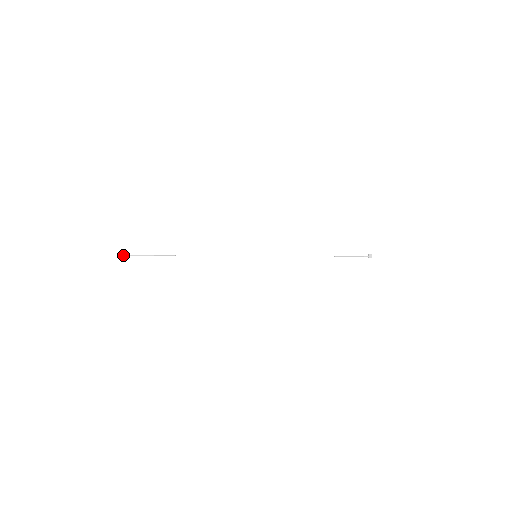
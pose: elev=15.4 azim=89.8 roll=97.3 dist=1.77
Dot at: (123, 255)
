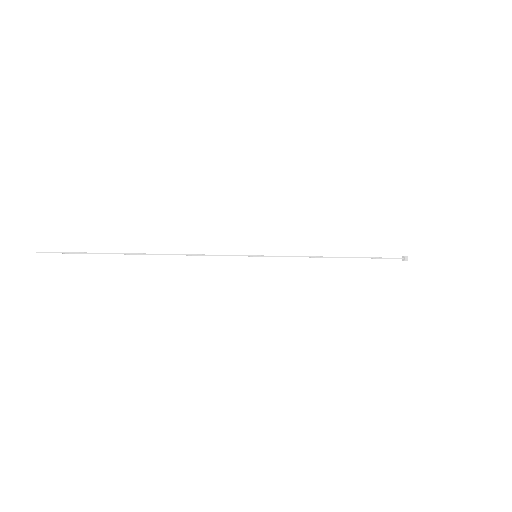
Dot at: (40, 252)
